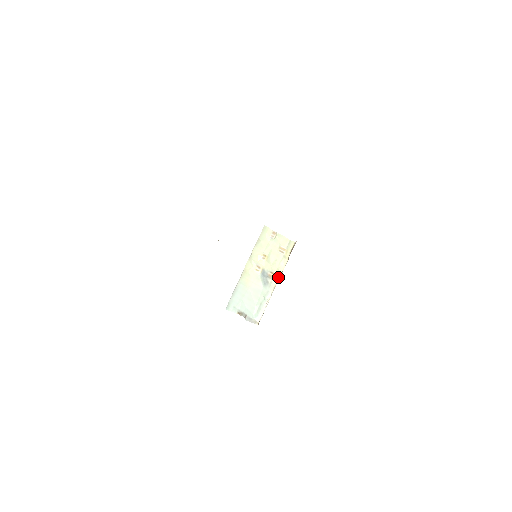
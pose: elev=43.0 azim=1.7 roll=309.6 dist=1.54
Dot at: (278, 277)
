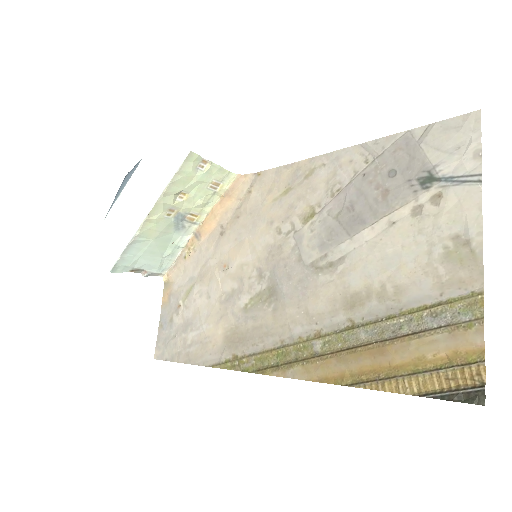
Dot at: (201, 219)
